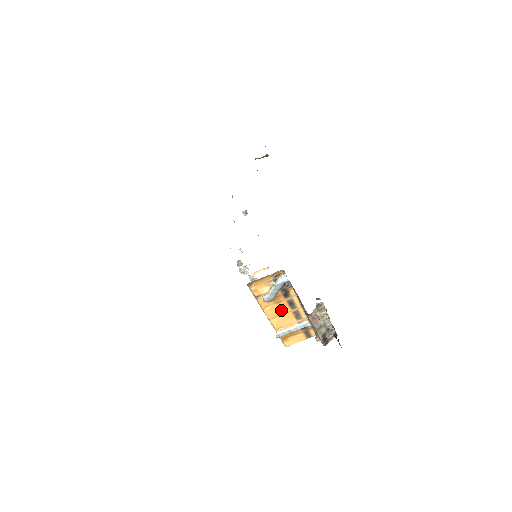
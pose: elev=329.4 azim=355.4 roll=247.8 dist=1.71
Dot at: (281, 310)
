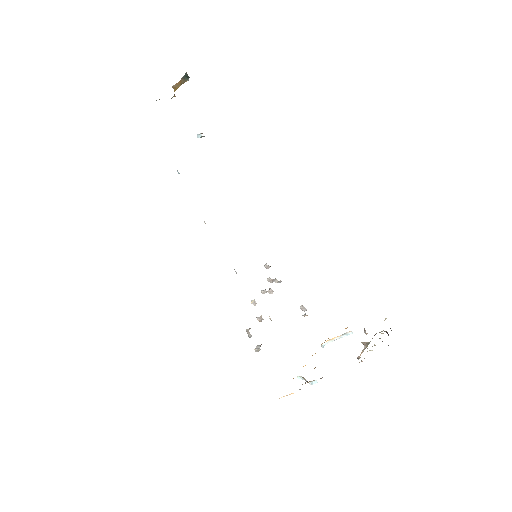
Dot at: occluded
